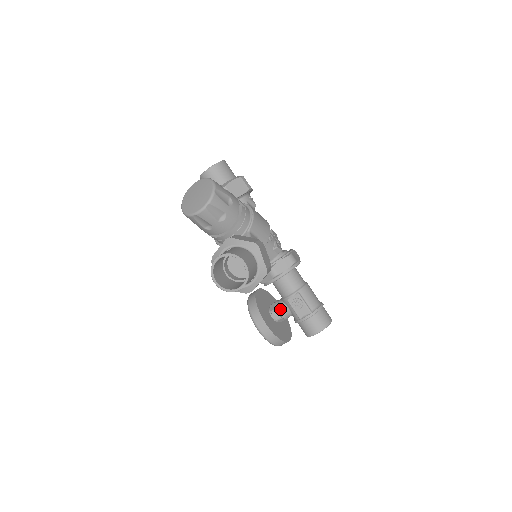
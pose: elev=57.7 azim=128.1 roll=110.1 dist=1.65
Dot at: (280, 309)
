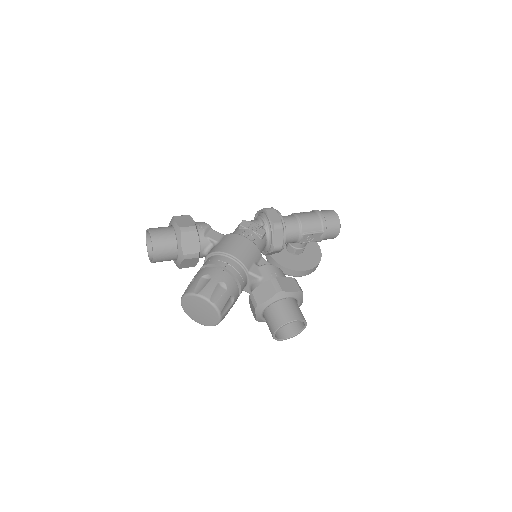
Dot at: (298, 248)
